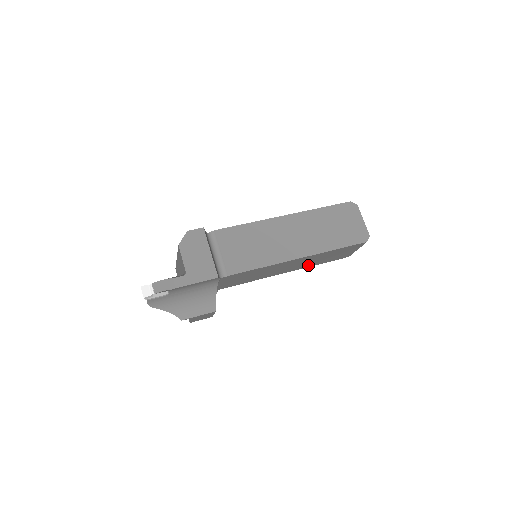
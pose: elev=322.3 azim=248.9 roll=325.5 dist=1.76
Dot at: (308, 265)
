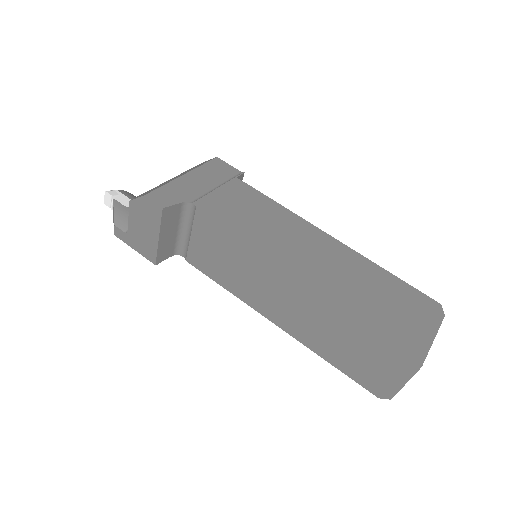
Dot at: occluded
